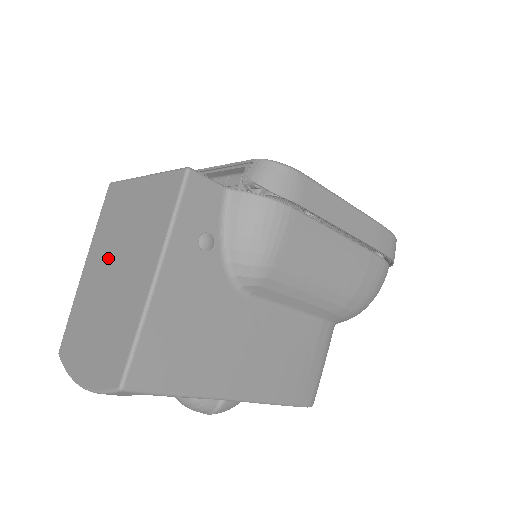
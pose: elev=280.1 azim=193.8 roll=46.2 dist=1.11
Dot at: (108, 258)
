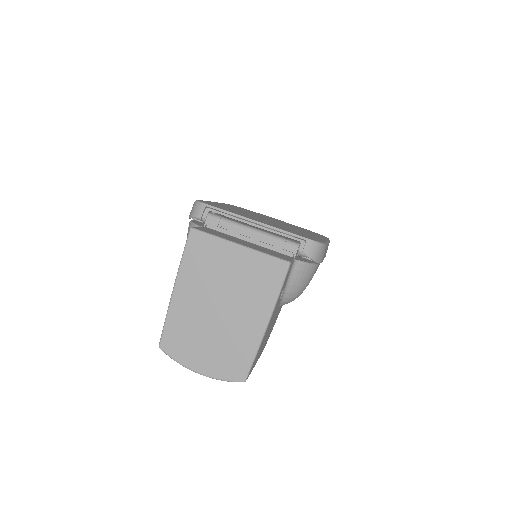
Dot at: (209, 295)
